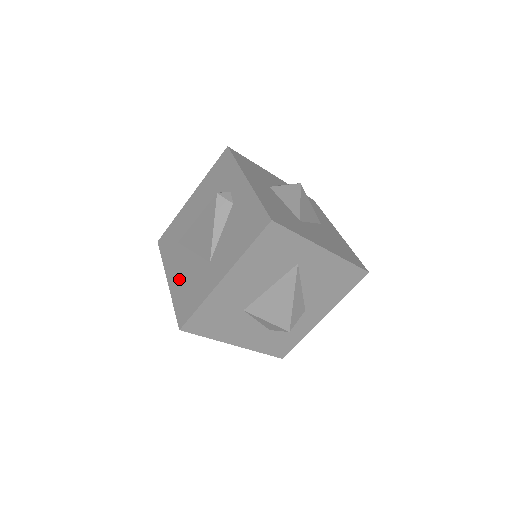
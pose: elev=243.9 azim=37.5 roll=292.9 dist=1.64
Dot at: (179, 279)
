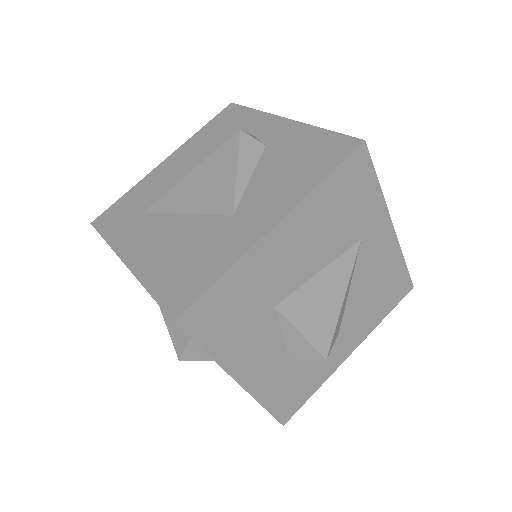
Dot at: (157, 253)
